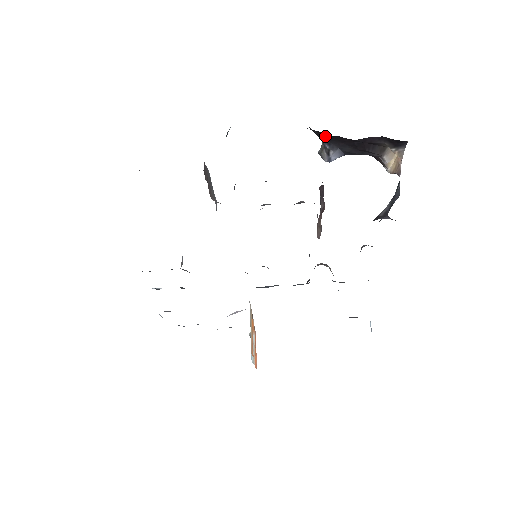
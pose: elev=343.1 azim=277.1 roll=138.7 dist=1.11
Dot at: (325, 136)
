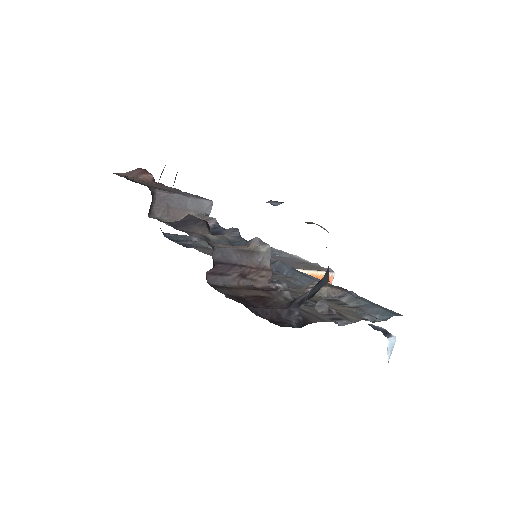
Dot at: occluded
